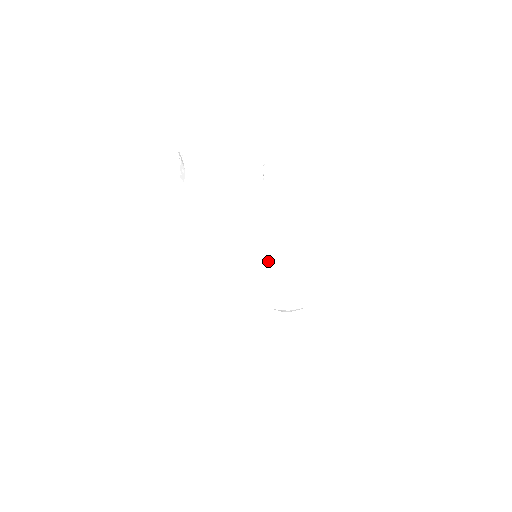
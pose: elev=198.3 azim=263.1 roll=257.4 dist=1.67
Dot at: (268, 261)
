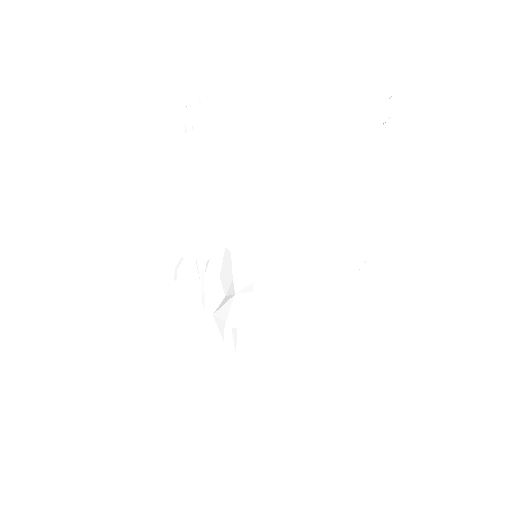
Dot at: (231, 270)
